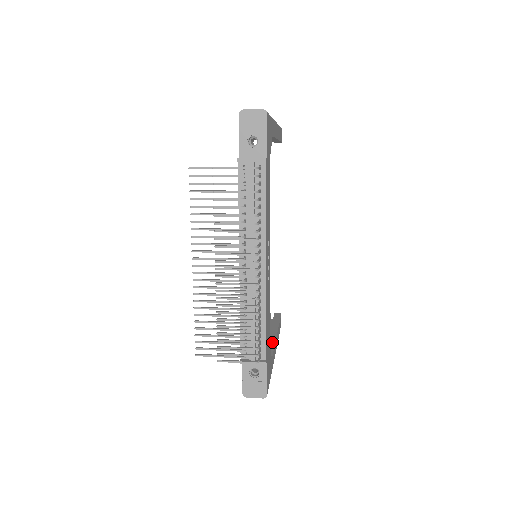
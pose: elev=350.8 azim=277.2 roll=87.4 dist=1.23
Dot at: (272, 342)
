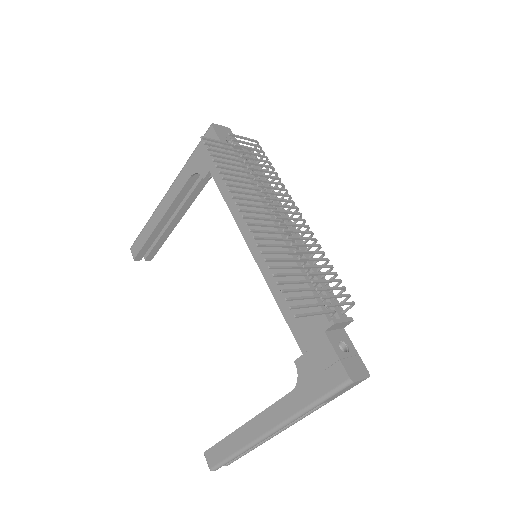
Dot at: occluded
